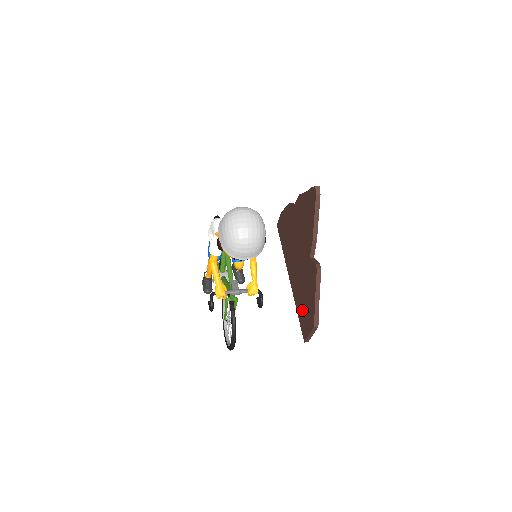
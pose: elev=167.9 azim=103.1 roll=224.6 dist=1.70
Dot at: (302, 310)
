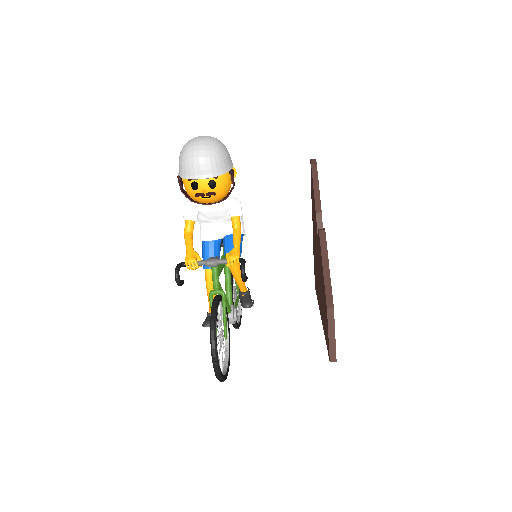
Dot at: (324, 321)
